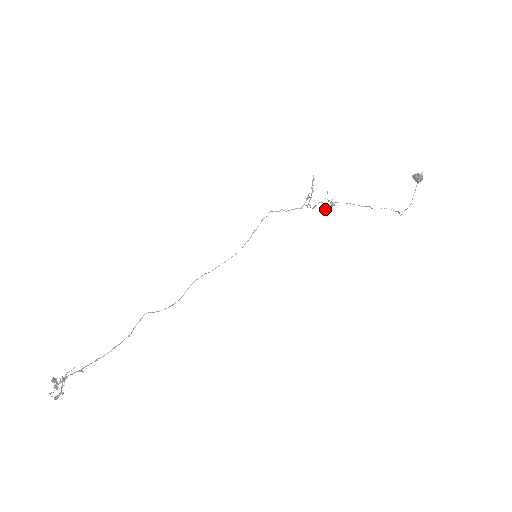
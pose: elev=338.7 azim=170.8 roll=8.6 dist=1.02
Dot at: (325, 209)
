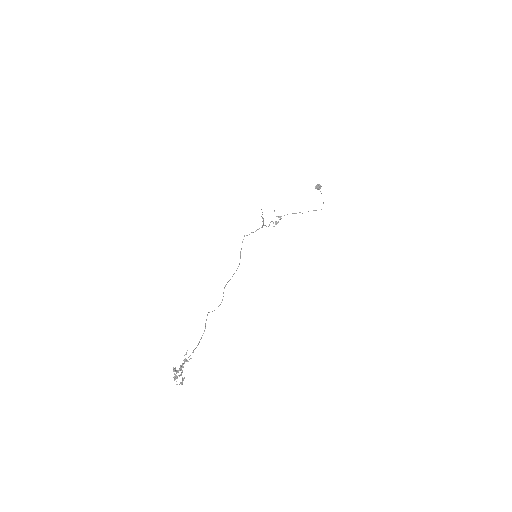
Dot at: (276, 224)
